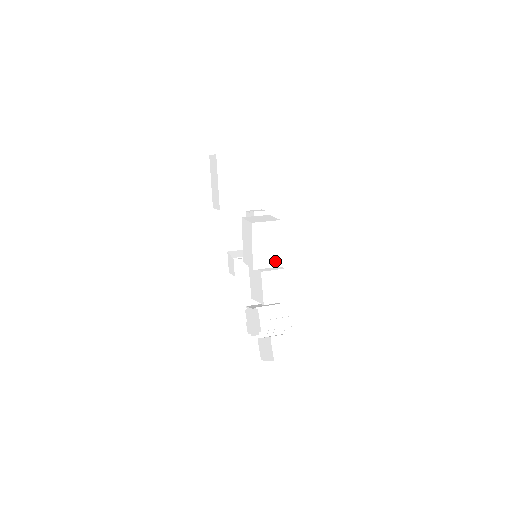
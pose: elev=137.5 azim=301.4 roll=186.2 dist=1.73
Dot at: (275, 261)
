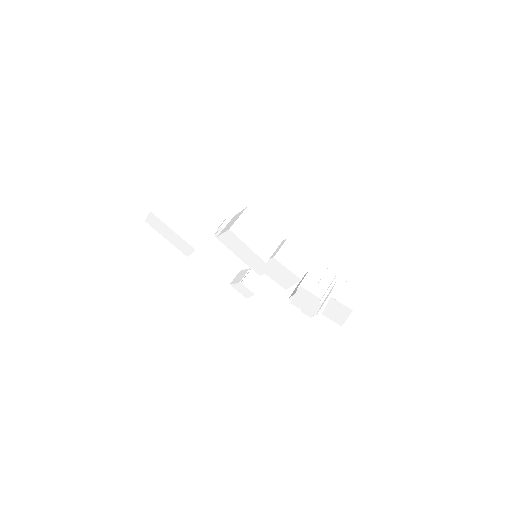
Dot at: (274, 241)
